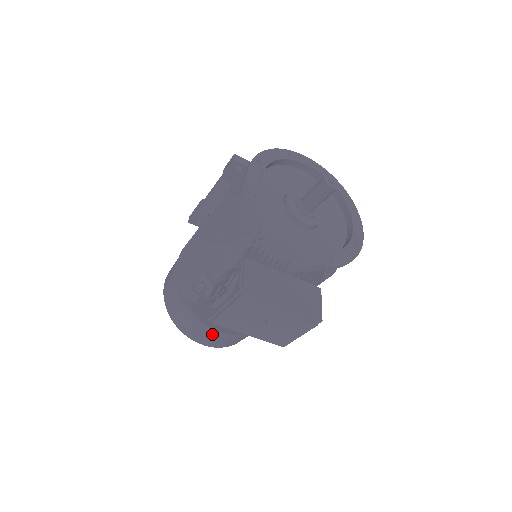
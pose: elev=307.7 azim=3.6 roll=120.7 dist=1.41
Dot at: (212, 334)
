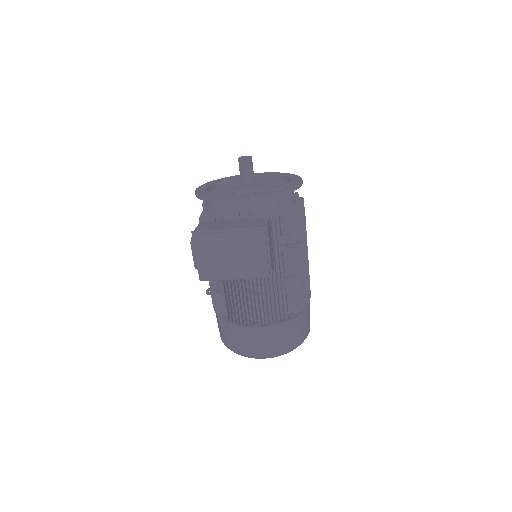
Dot at: (253, 334)
